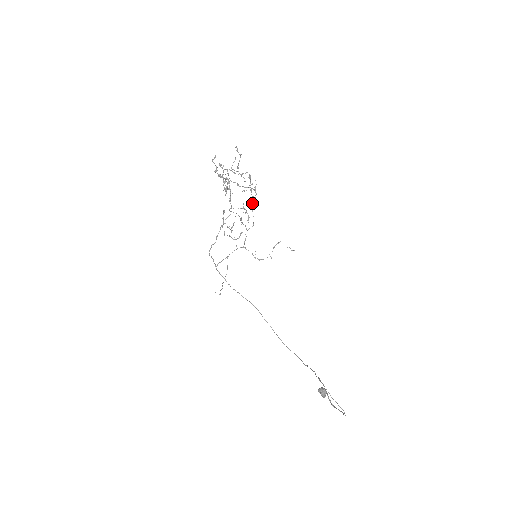
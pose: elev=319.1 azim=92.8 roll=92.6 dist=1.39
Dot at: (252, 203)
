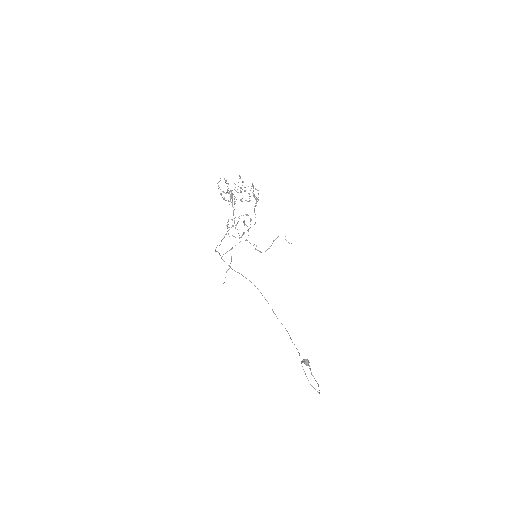
Dot at: occluded
